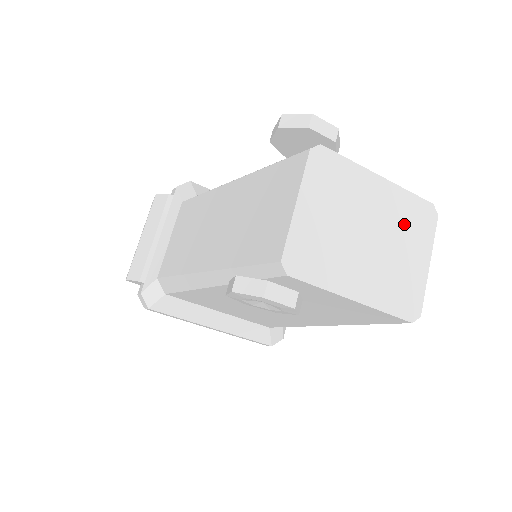
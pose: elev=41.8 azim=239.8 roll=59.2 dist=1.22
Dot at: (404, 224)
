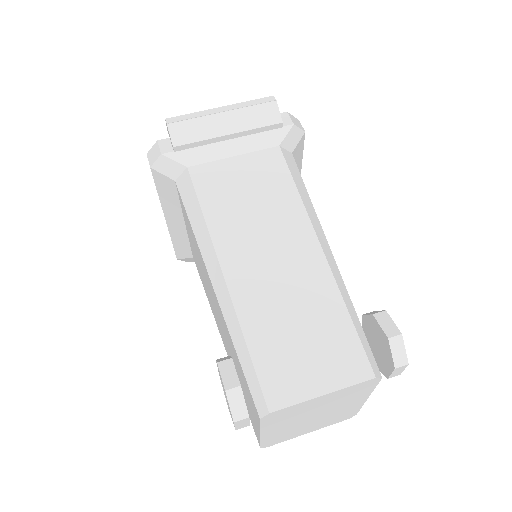
Dot at: (334, 417)
